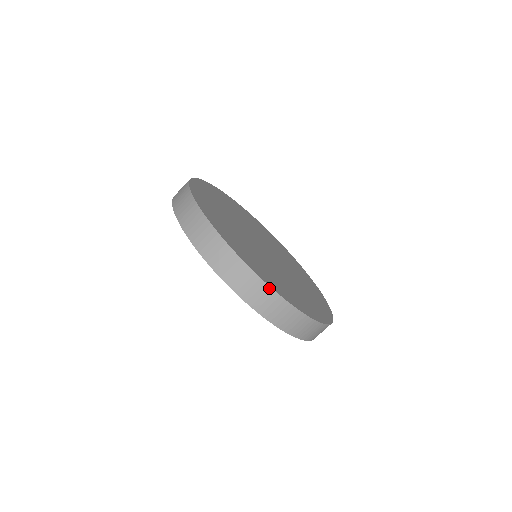
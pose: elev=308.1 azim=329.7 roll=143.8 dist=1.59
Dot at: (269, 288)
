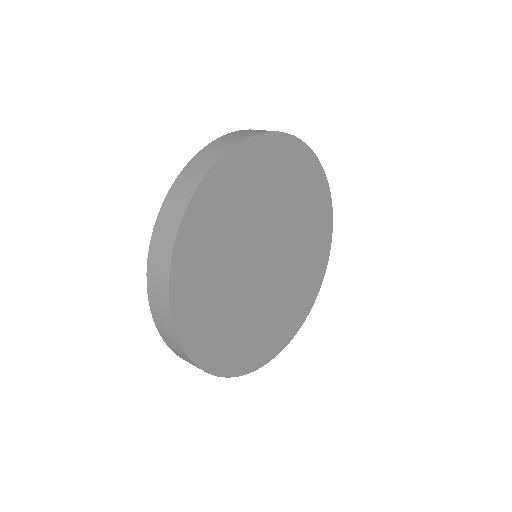
Dot at: (172, 326)
